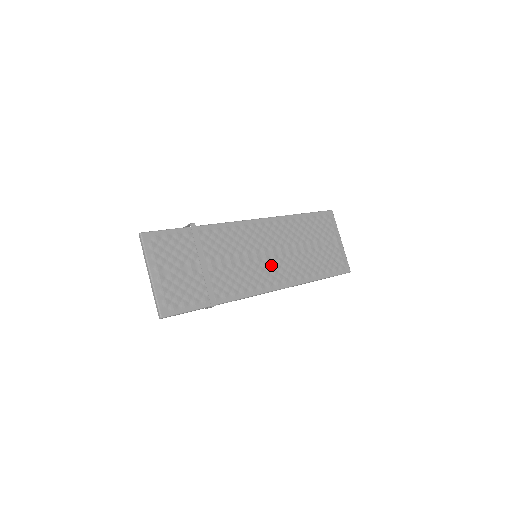
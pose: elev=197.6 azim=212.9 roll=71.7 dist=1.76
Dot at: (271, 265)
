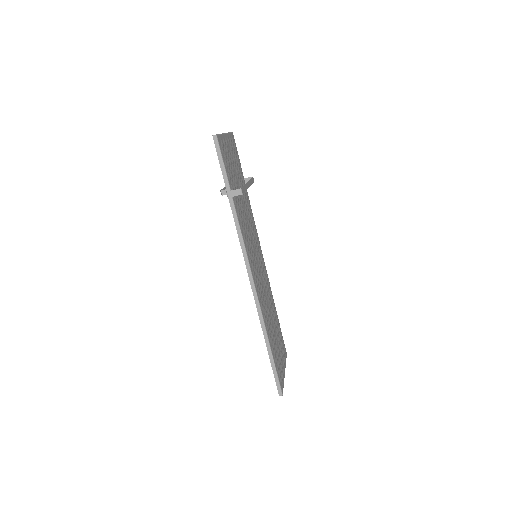
Dot at: (259, 275)
